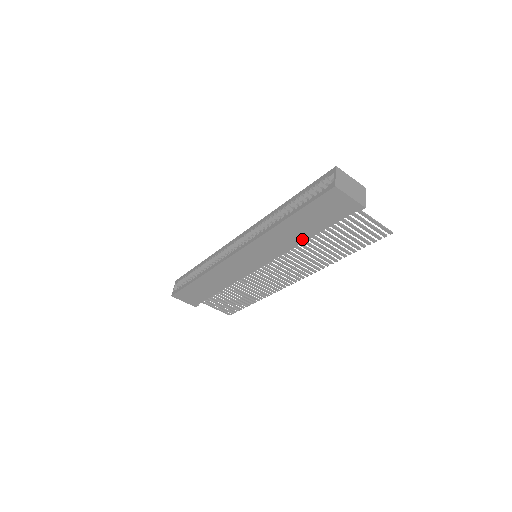
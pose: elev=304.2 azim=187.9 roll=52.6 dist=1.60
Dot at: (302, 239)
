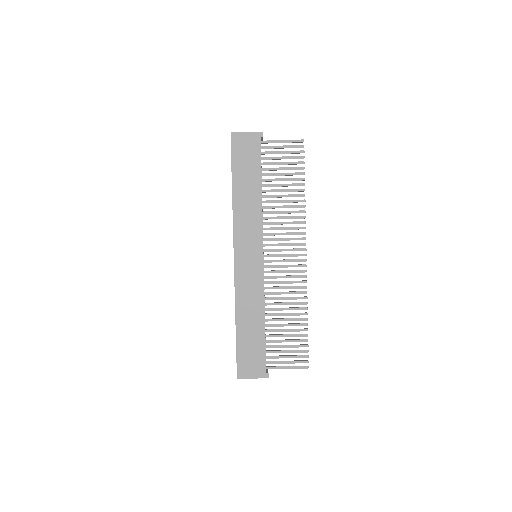
Dot at: (258, 196)
